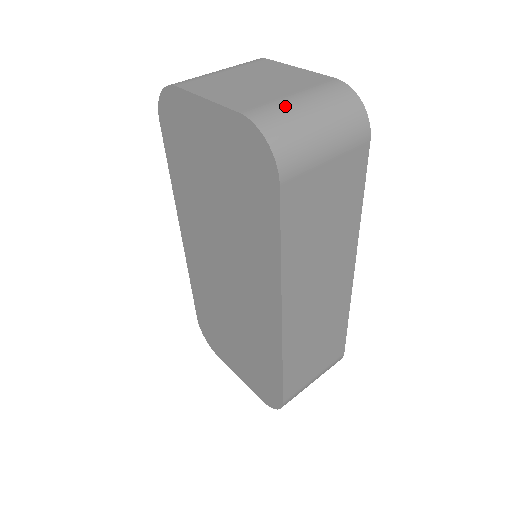
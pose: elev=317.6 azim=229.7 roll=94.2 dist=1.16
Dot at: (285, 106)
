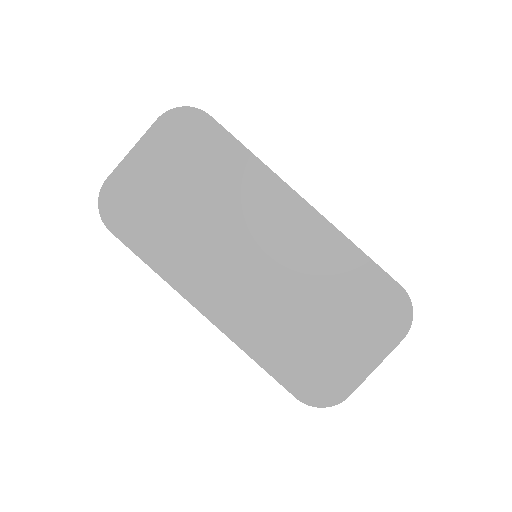
Dot at: occluded
